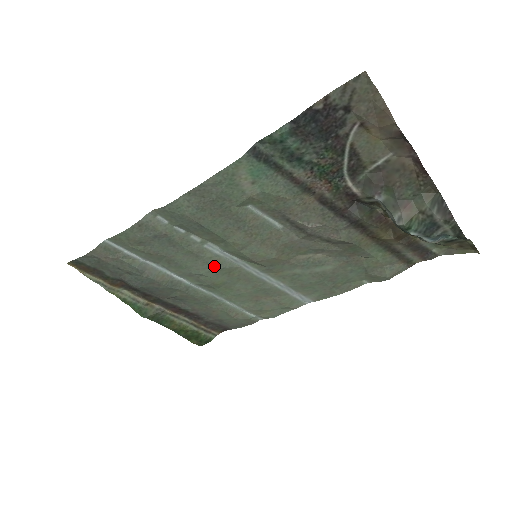
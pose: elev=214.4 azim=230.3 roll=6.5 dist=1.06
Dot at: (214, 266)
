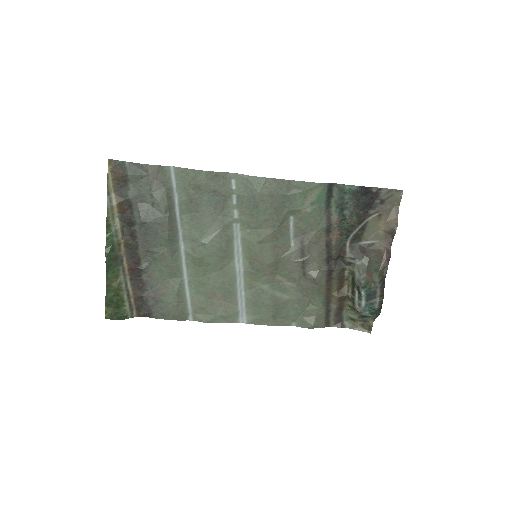
Dot at: (222, 244)
